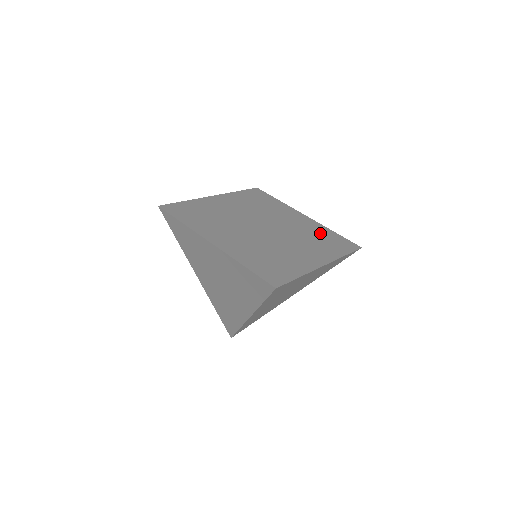
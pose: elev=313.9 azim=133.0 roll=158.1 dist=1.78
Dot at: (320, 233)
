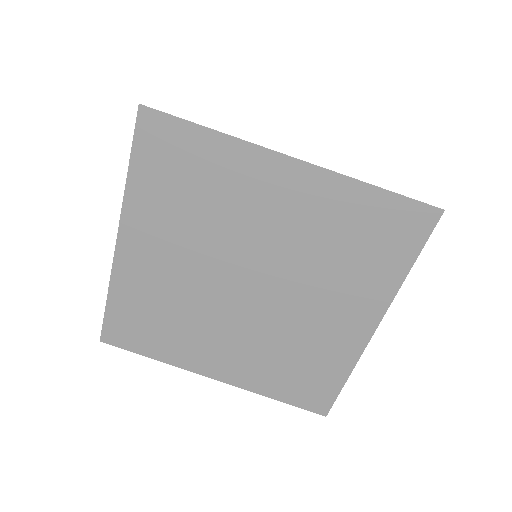
Dot at: (344, 221)
